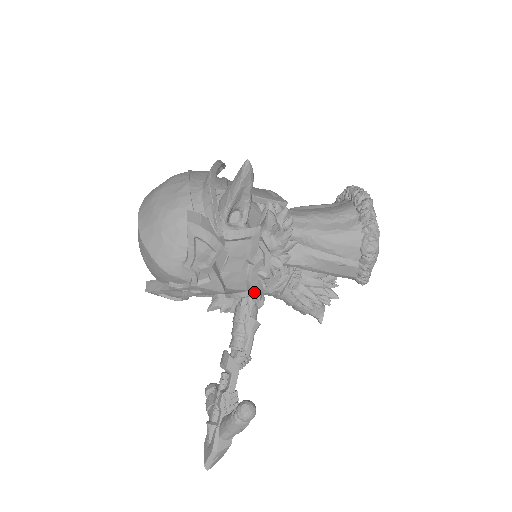
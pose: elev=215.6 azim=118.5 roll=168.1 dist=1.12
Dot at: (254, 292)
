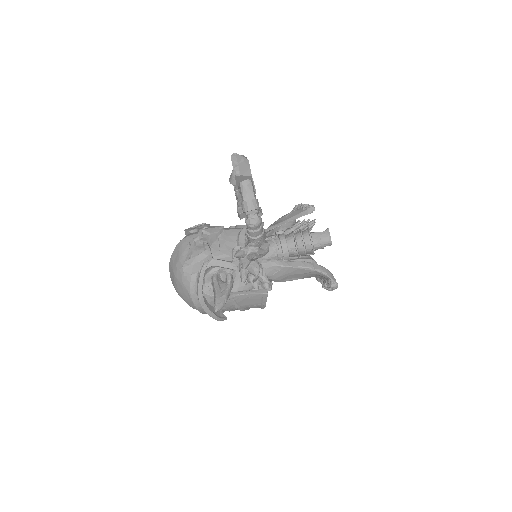
Dot at: (245, 225)
